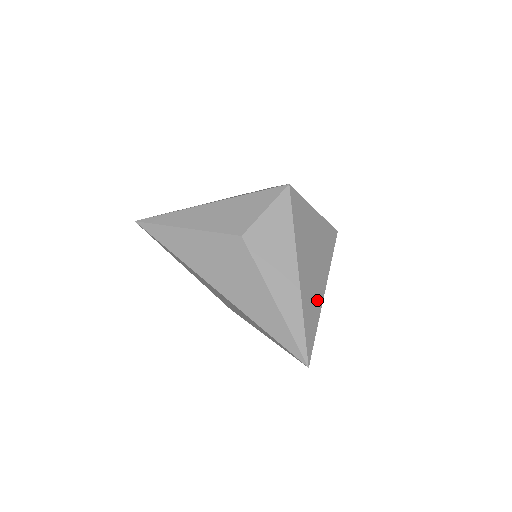
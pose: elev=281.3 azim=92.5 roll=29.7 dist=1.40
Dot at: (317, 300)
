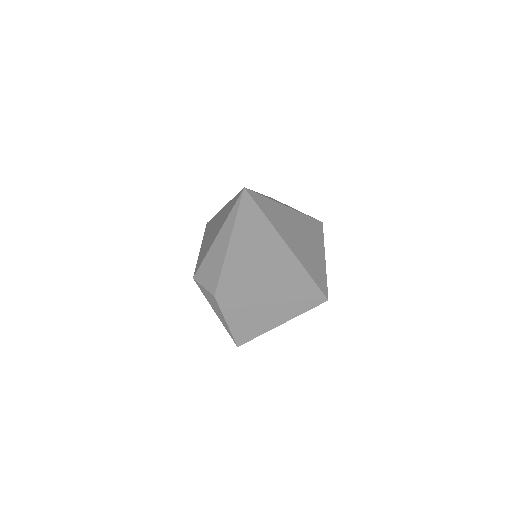
Dot at: (283, 231)
